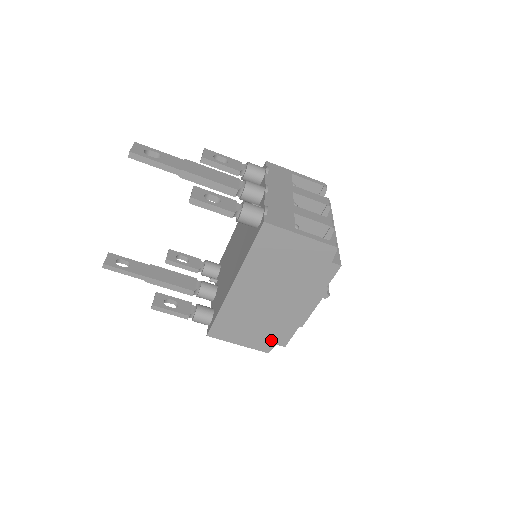
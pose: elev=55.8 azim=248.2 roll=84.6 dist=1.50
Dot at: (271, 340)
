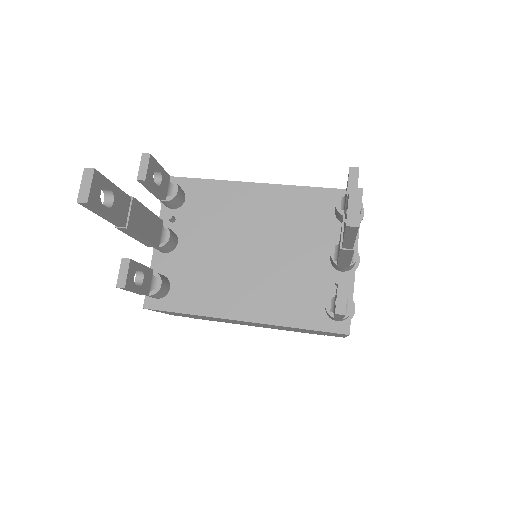
Dot at: occluded
